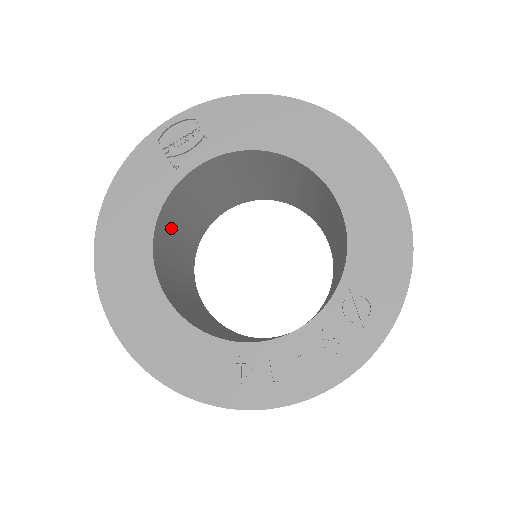
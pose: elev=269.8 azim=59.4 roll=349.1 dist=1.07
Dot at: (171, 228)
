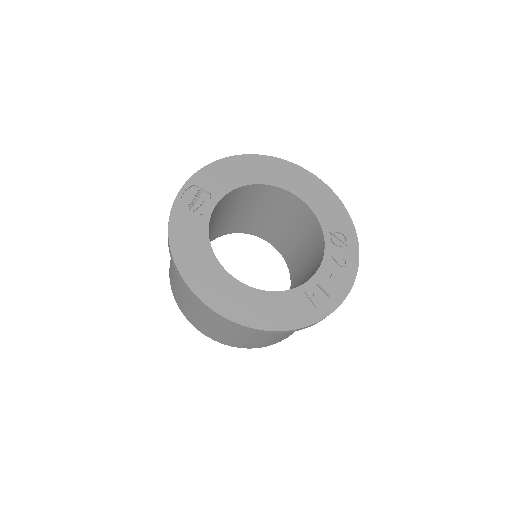
Dot at: occluded
